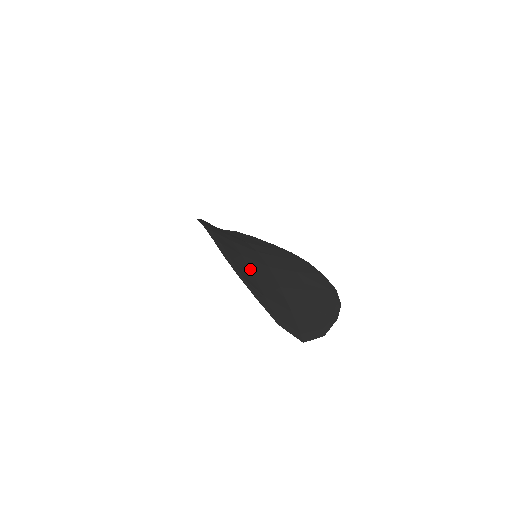
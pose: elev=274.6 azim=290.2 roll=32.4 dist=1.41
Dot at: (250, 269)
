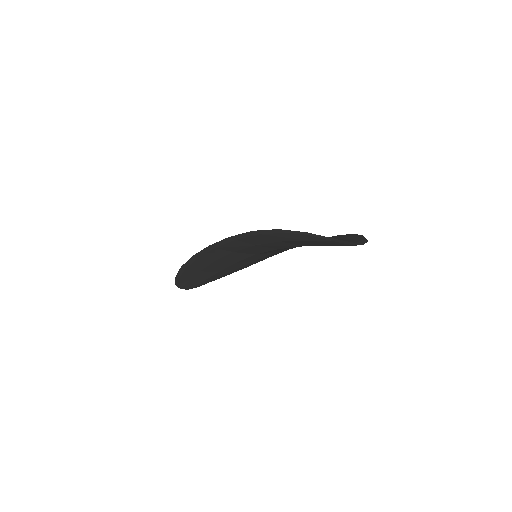
Dot at: occluded
